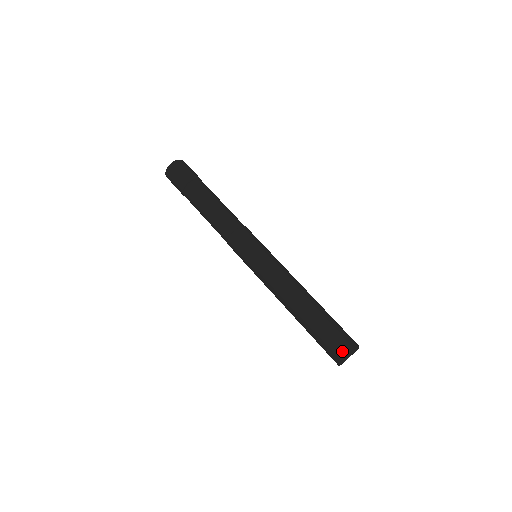
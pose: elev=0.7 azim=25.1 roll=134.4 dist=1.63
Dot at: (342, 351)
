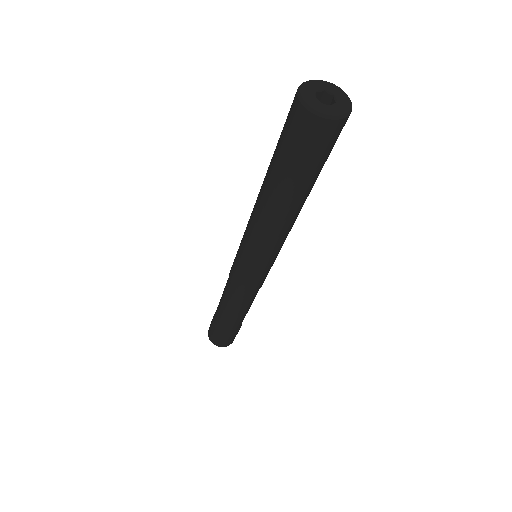
Dot at: (292, 103)
